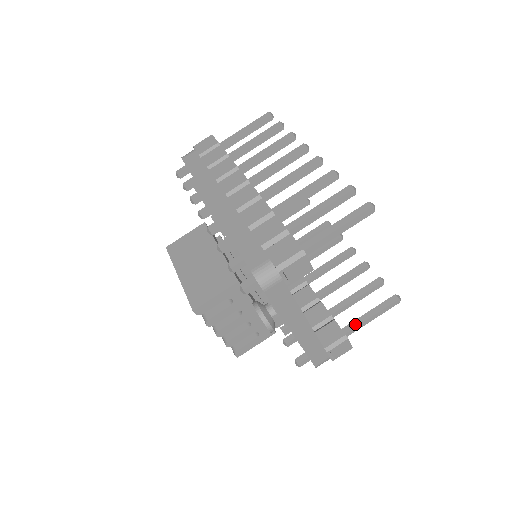
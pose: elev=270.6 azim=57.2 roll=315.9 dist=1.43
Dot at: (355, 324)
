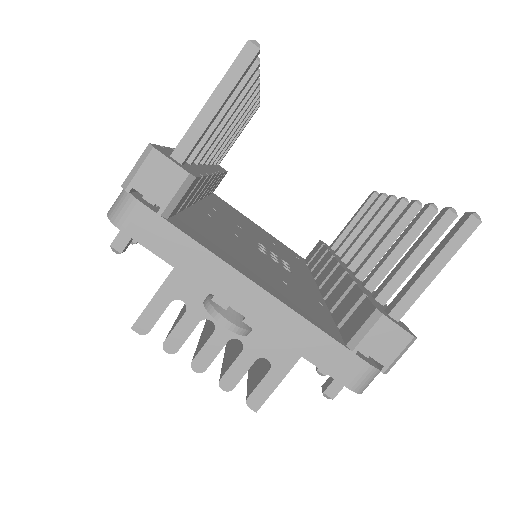
Dot at: (403, 291)
